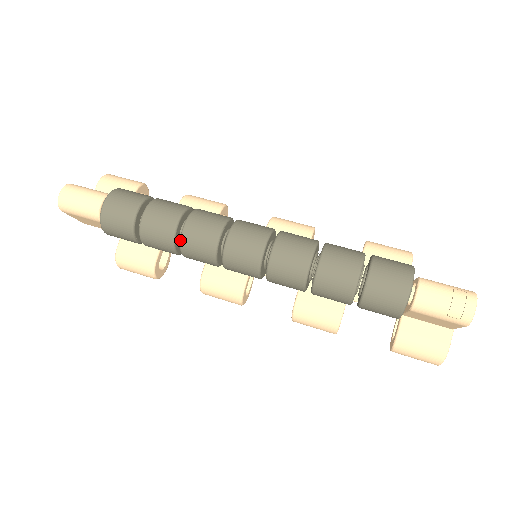
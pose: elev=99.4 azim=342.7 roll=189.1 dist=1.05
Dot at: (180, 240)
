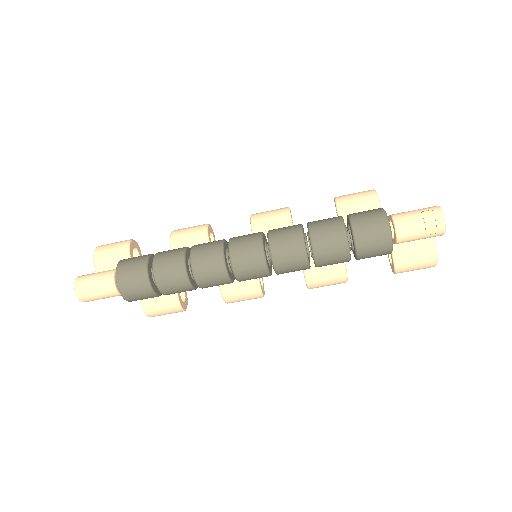
Dot at: occluded
